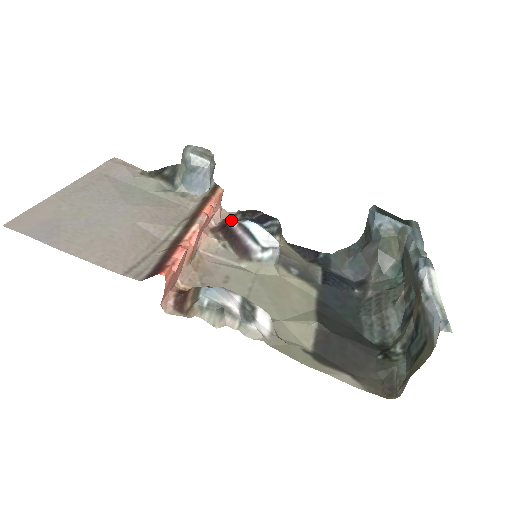
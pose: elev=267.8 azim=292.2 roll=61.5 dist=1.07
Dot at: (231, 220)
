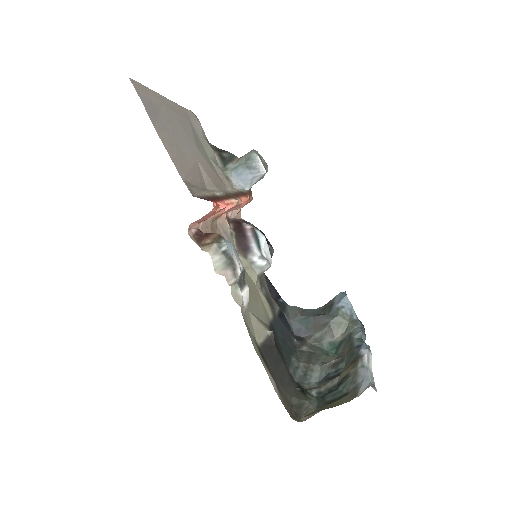
Dot at: (246, 222)
